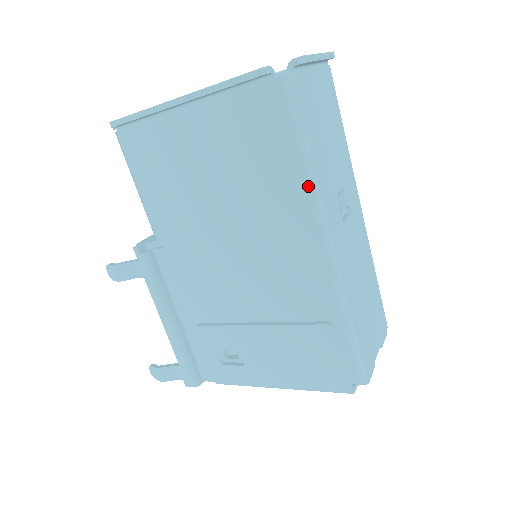
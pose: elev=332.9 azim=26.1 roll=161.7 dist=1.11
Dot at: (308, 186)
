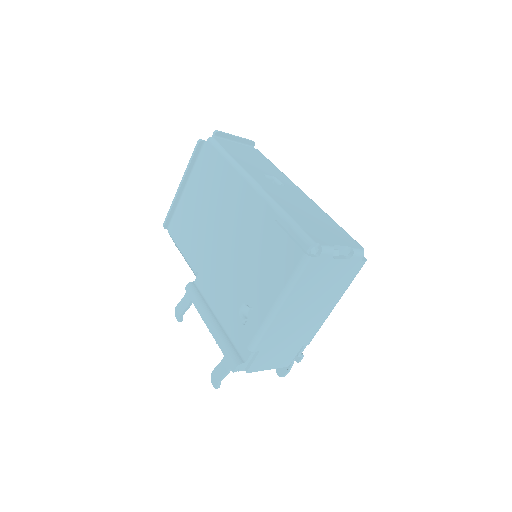
Dot at: (233, 166)
